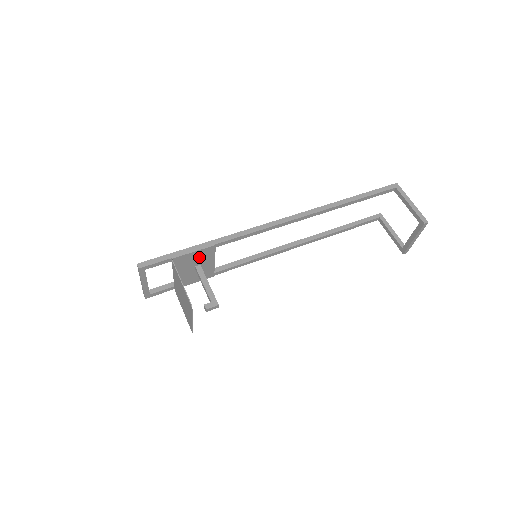
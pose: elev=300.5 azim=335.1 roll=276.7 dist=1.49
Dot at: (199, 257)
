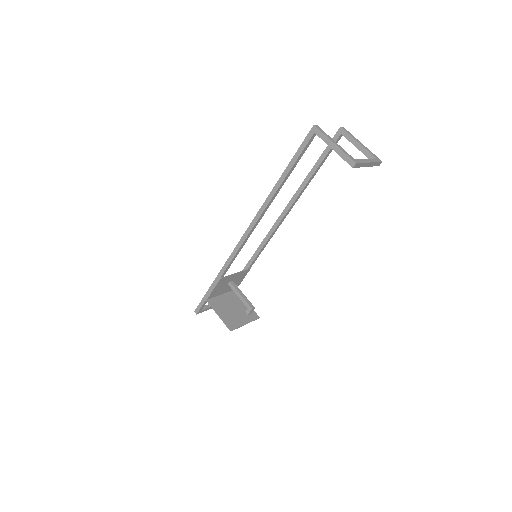
Dot at: (222, 284)
